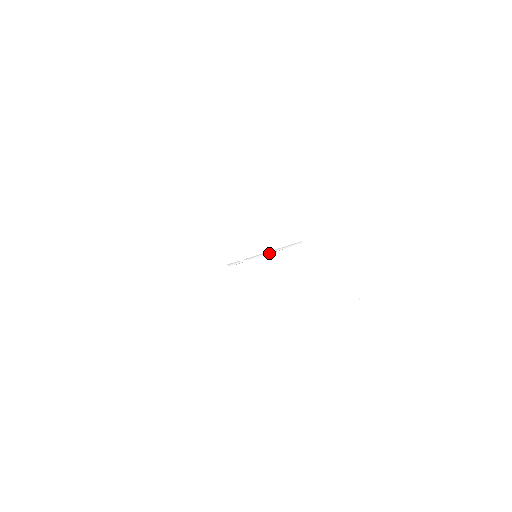
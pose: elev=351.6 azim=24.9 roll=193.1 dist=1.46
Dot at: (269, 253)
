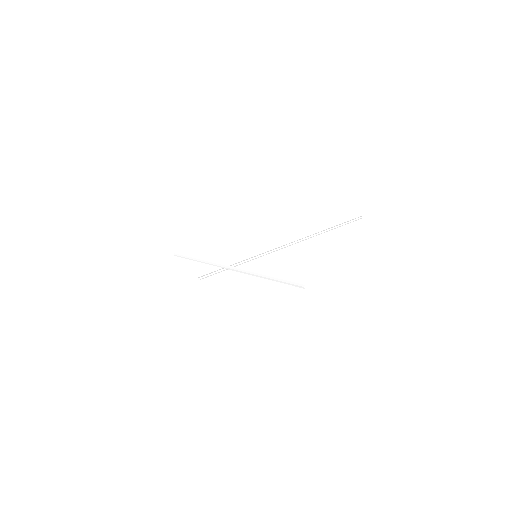
Dot at: (284, 247)
